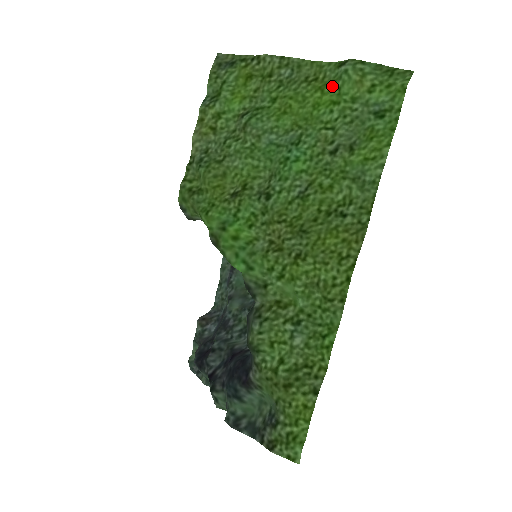
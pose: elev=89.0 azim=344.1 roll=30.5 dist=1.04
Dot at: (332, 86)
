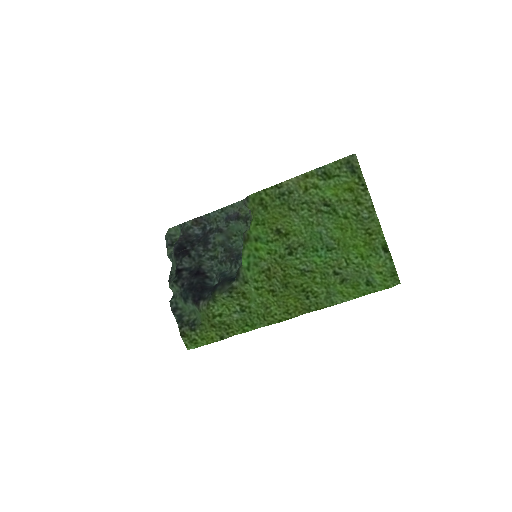
Dot at: (371, 249)
